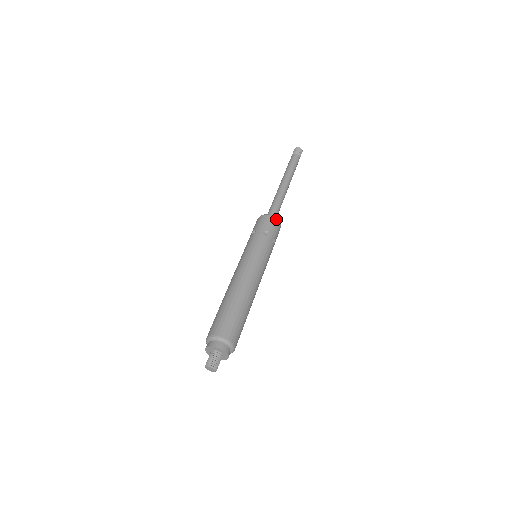
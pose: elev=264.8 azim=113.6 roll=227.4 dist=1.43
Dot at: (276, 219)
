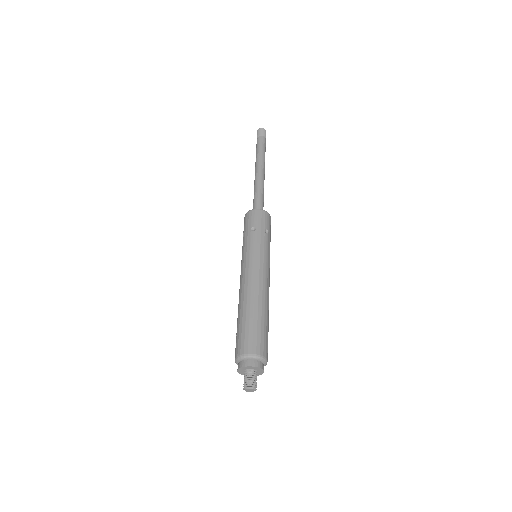
Dot at: (259, 210)
